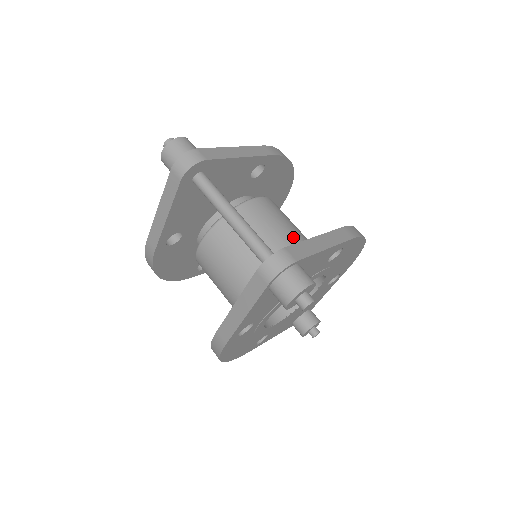
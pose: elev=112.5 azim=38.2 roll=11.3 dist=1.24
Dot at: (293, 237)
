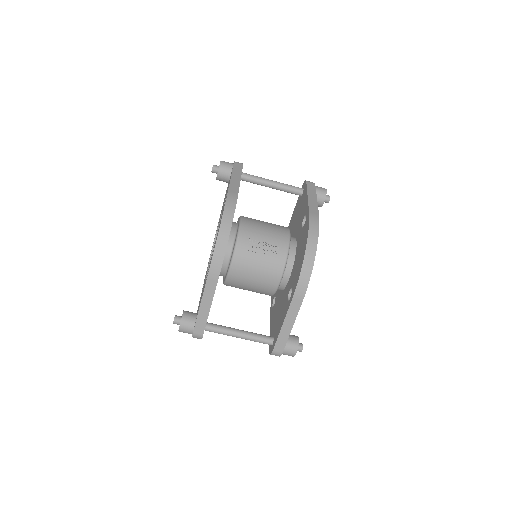
Dot at: (269, 279)
